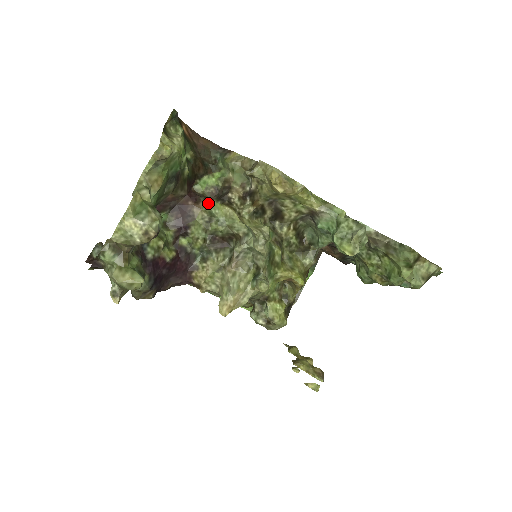
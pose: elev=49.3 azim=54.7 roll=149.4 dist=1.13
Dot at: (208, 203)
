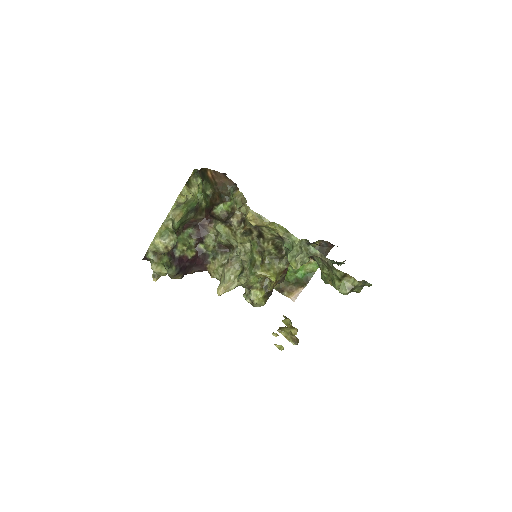
Dot at: (216, 225)
